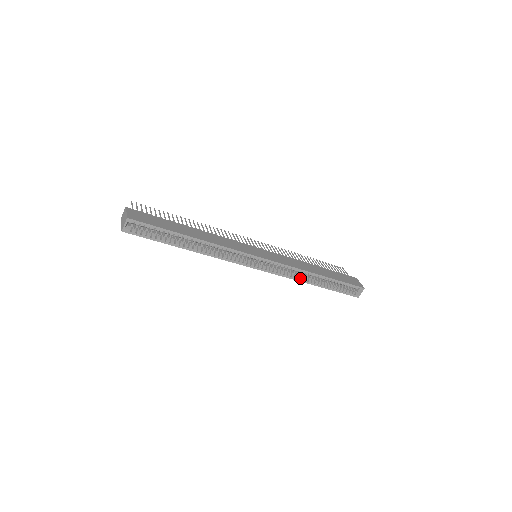
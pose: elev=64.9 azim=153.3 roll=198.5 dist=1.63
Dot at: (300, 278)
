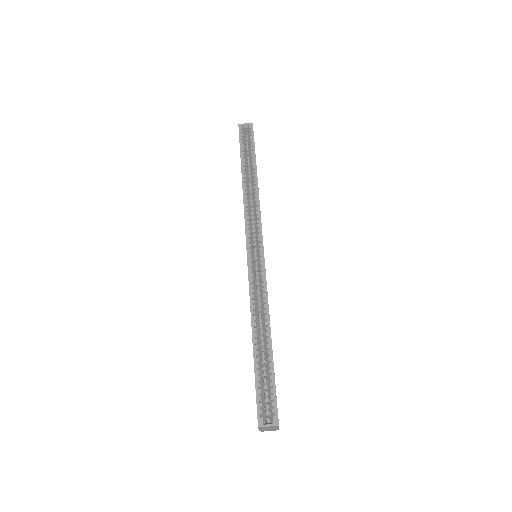
Dot at: (255, 307)
